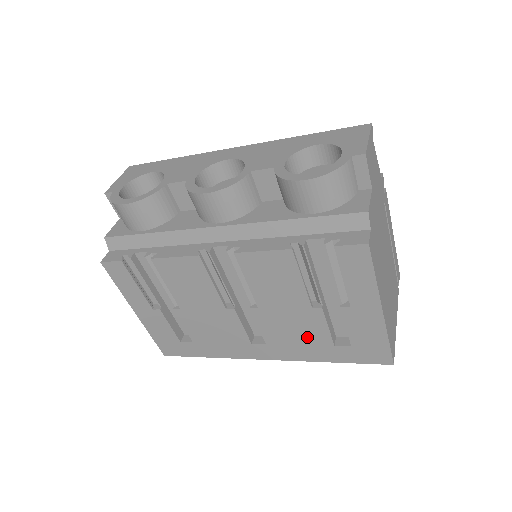
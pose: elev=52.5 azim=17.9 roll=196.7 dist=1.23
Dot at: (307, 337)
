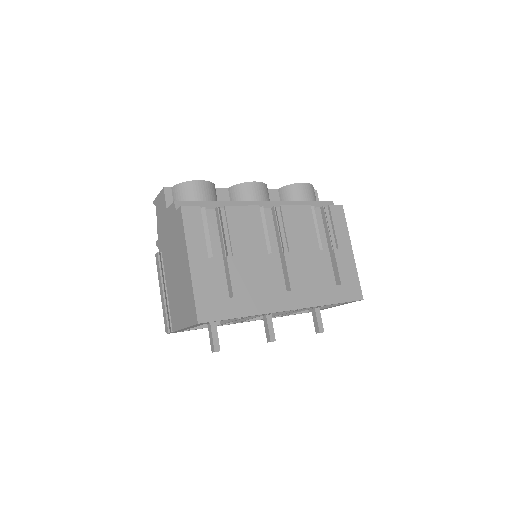
Dot at: (317, 279)
